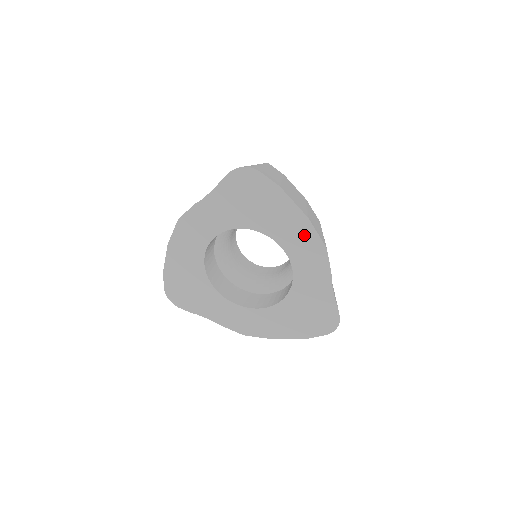
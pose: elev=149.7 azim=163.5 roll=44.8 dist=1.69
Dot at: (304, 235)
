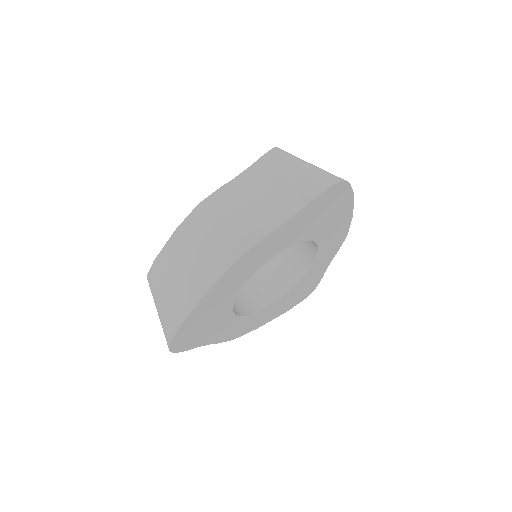
Dot at: (340, 231)
